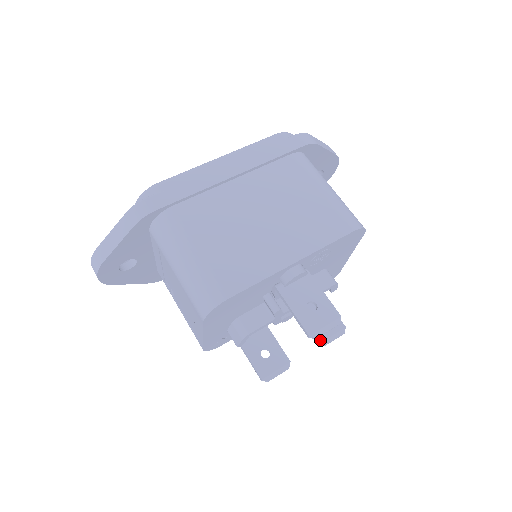
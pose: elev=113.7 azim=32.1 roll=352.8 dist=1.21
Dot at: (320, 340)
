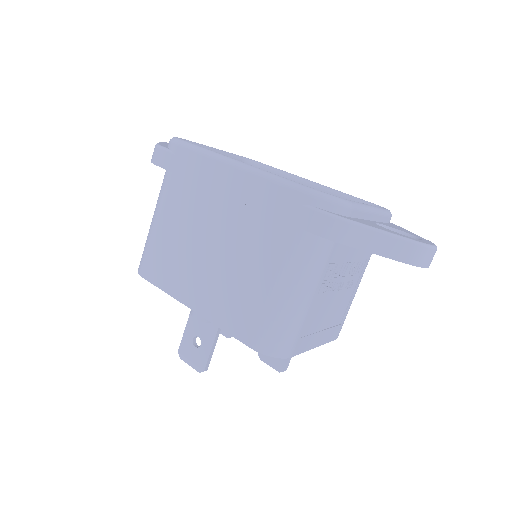
Dot at: (260, 353)
